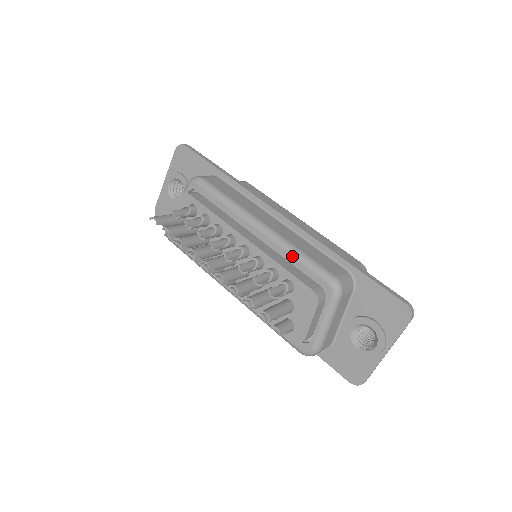
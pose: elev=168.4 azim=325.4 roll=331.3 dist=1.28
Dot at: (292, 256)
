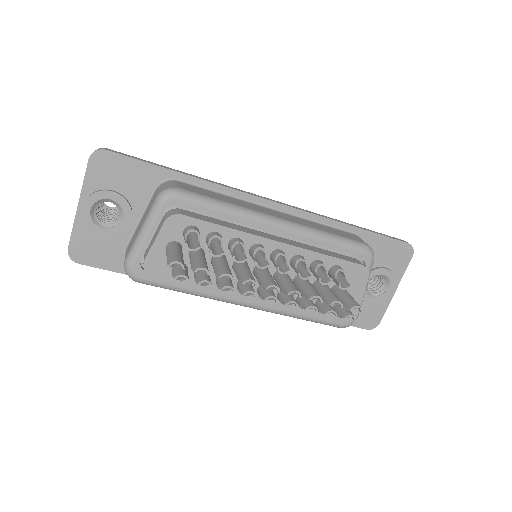
Dot at: (324, 241)
